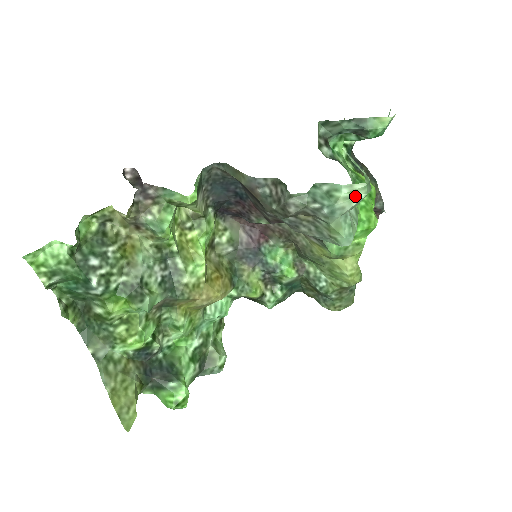
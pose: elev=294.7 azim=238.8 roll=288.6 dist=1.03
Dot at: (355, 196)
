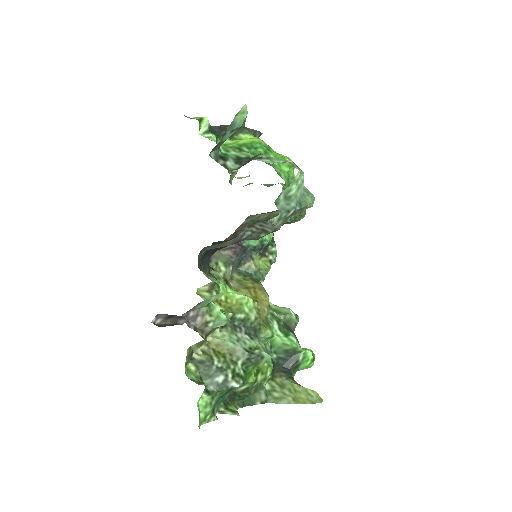
Dot at: (300, 182)
